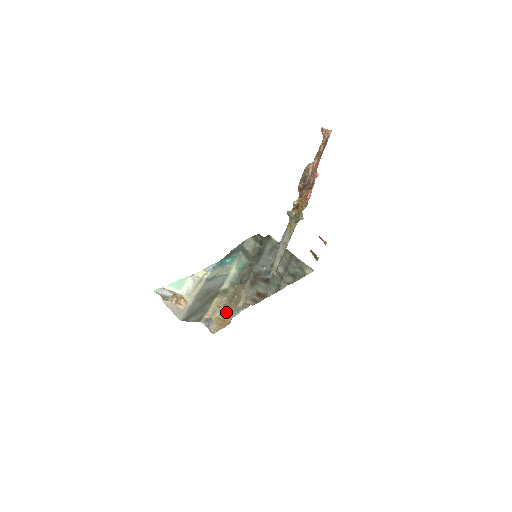
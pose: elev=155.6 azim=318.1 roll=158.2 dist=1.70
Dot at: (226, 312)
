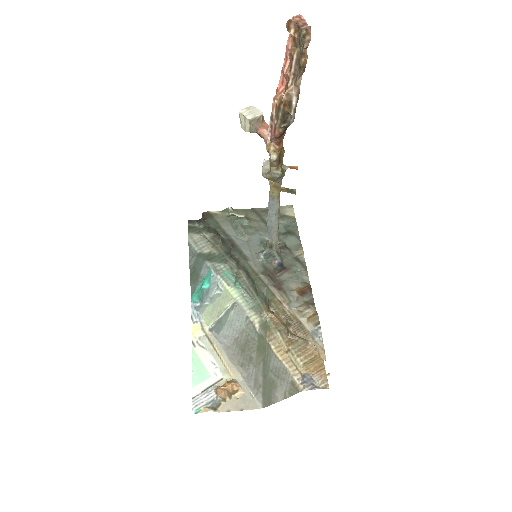
Dot at: (300, 348)
